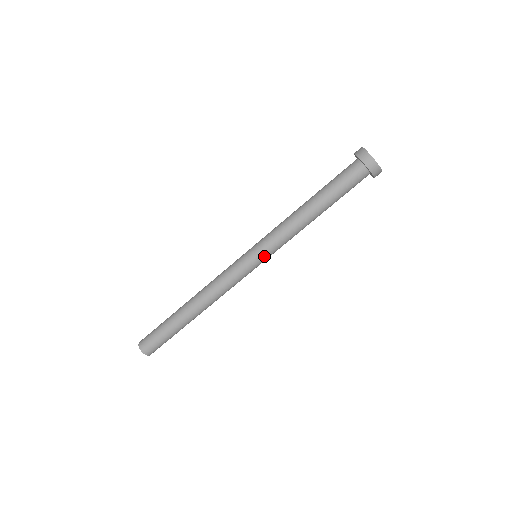
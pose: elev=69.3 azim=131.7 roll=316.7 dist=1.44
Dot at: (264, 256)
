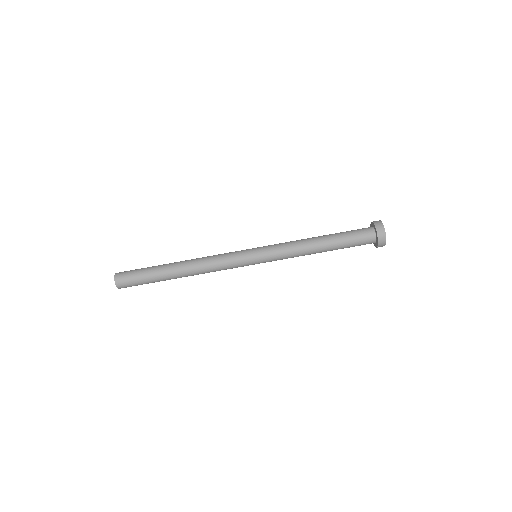
Dot at: (264, 262)
